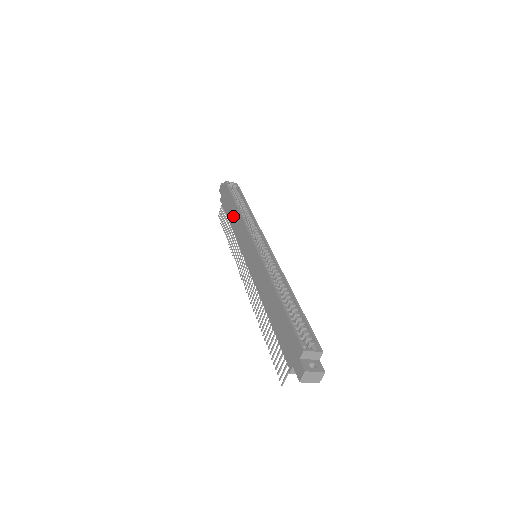
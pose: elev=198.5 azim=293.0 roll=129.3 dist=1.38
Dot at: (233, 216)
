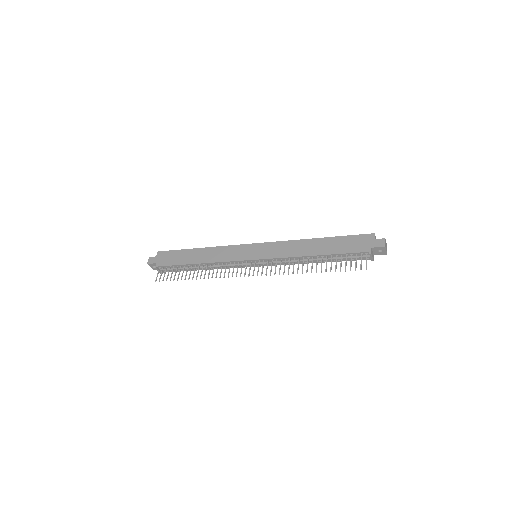
Dot at: (199, 256)
